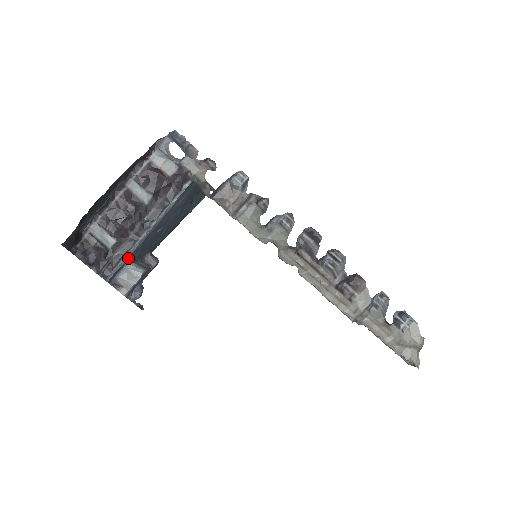
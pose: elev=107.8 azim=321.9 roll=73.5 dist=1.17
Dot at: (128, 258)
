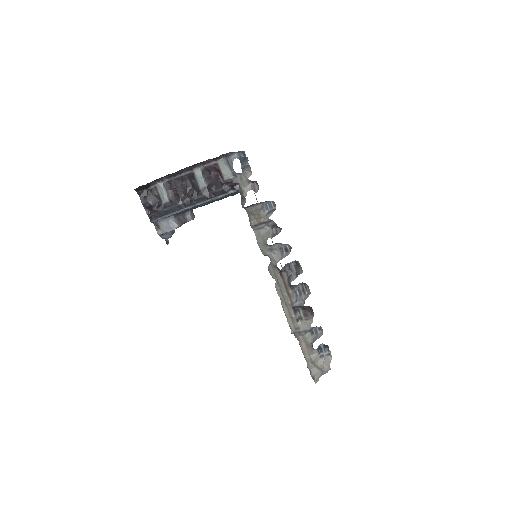
Dot at: (172, 215)
